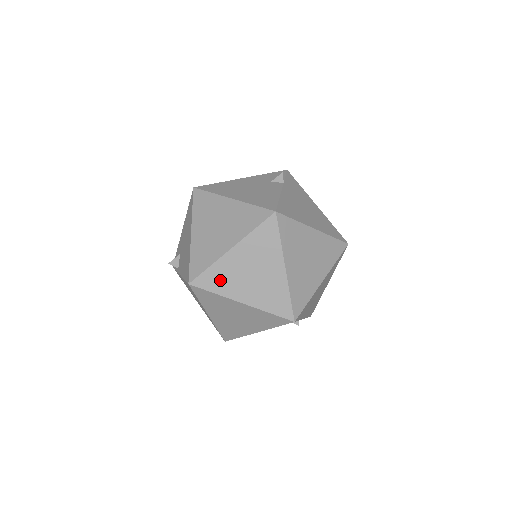
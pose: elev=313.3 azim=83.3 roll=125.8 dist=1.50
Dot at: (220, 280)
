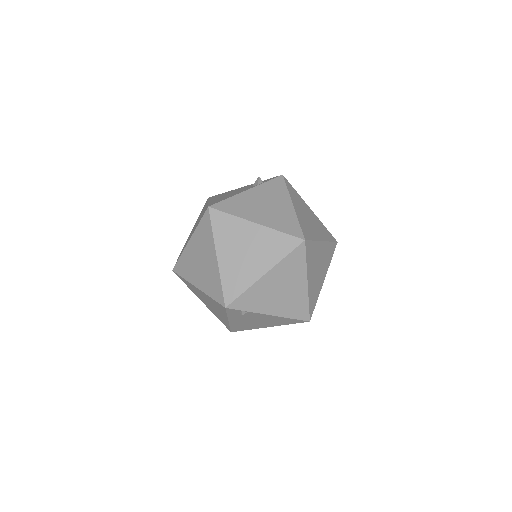
Dot at: (186, 267)
